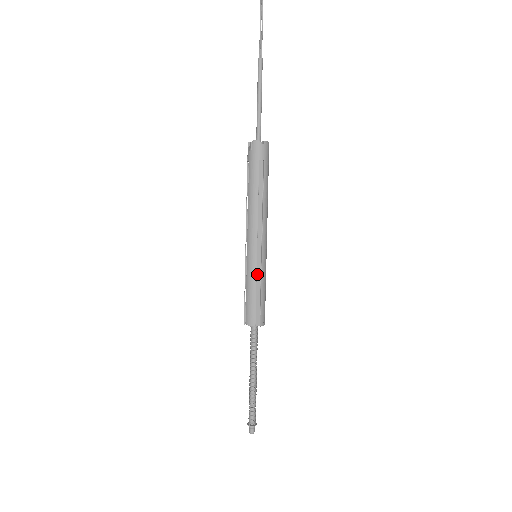
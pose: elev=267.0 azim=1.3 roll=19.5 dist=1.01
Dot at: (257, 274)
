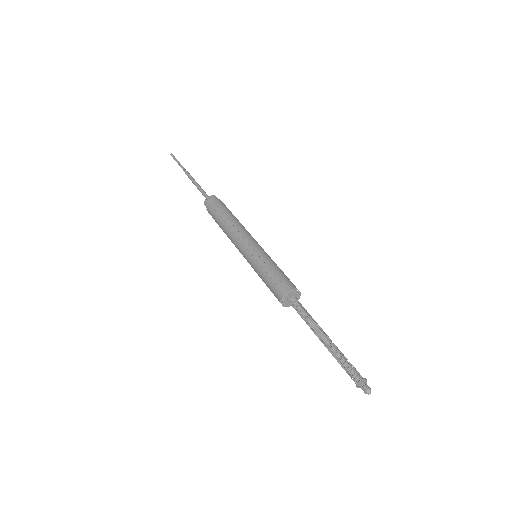
Dot at: (259, 262)
